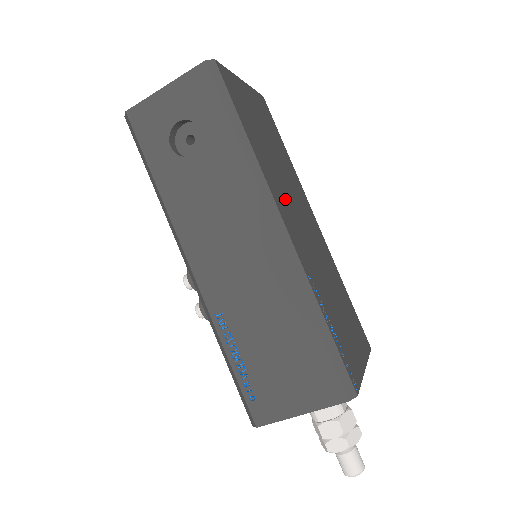
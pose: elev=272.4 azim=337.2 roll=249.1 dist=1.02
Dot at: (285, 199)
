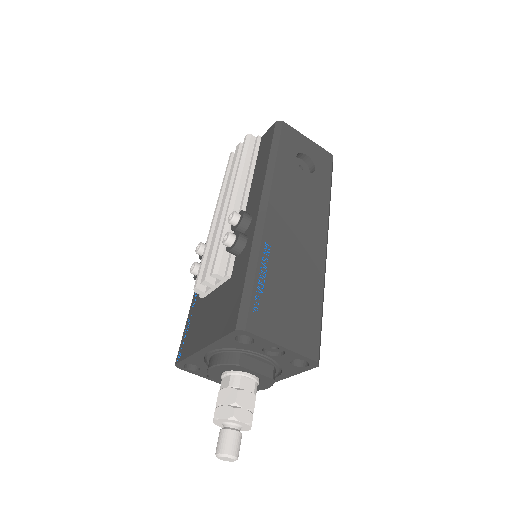
Dot at: occluded
